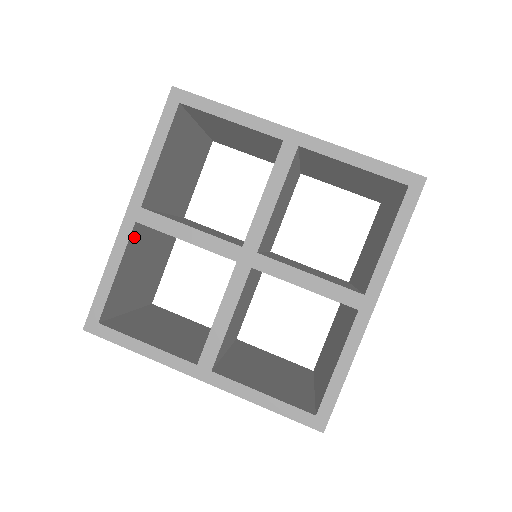
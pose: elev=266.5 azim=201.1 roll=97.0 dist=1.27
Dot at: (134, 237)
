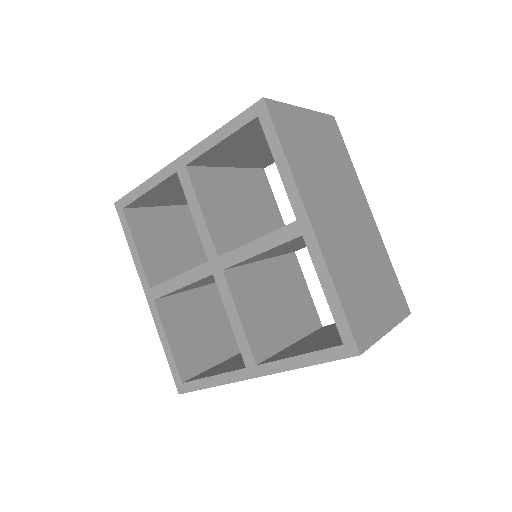
Dot at: (165, 310)
